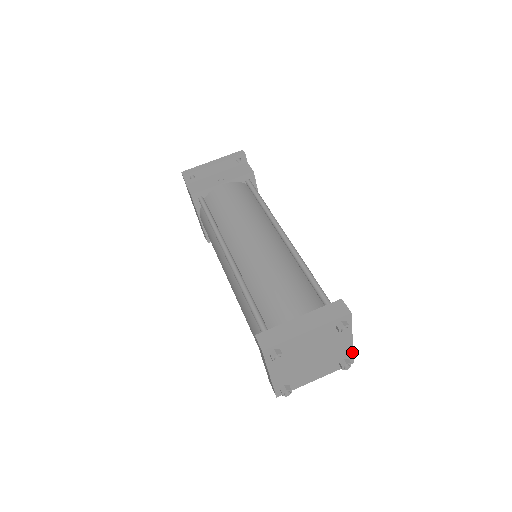
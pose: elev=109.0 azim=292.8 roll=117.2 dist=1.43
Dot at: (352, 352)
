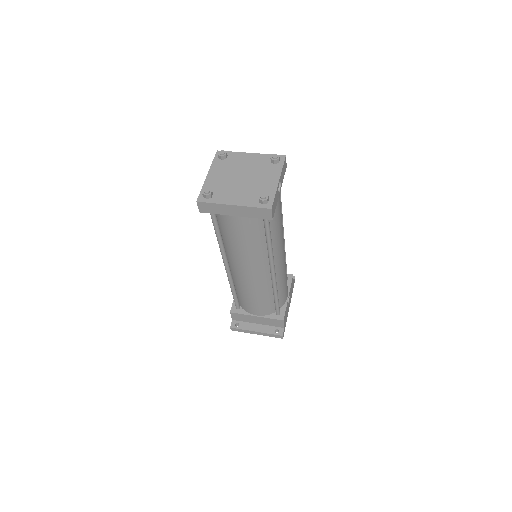
Dot at: (274, 195)
